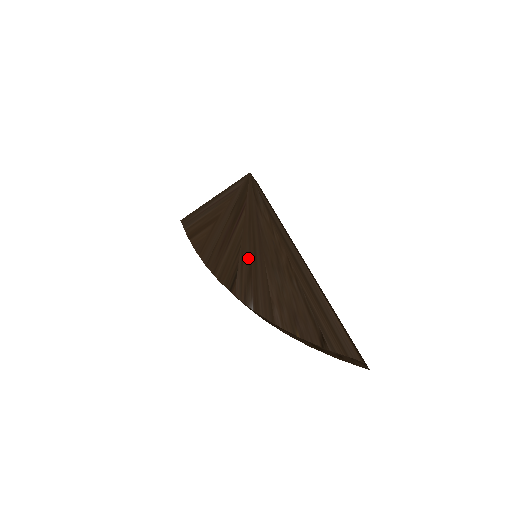
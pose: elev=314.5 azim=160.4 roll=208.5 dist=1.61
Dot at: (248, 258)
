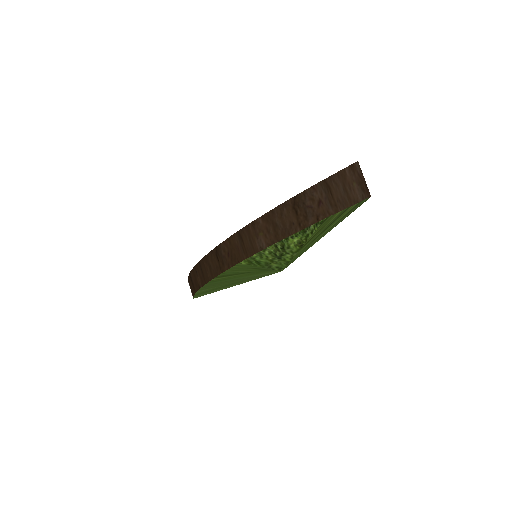
Dot at: occluded
